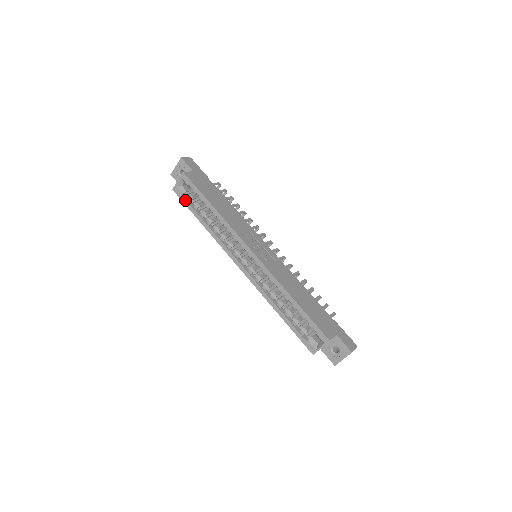
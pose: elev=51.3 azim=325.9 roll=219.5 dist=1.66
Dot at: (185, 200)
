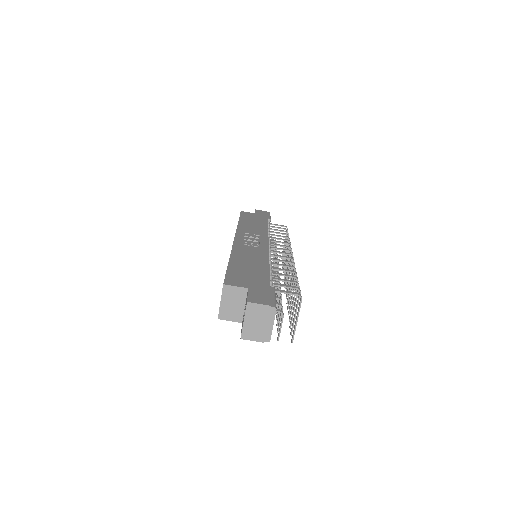
Dot at: occluded
